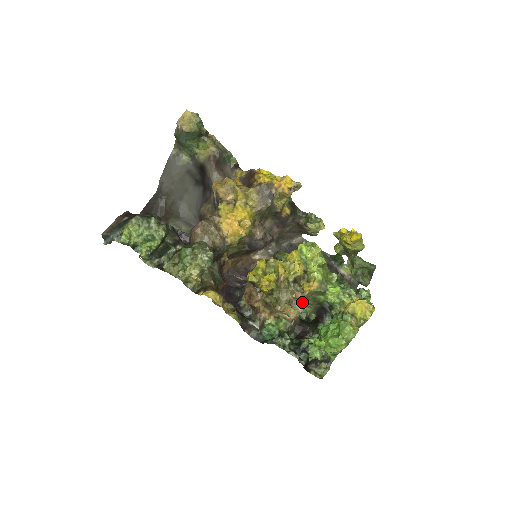
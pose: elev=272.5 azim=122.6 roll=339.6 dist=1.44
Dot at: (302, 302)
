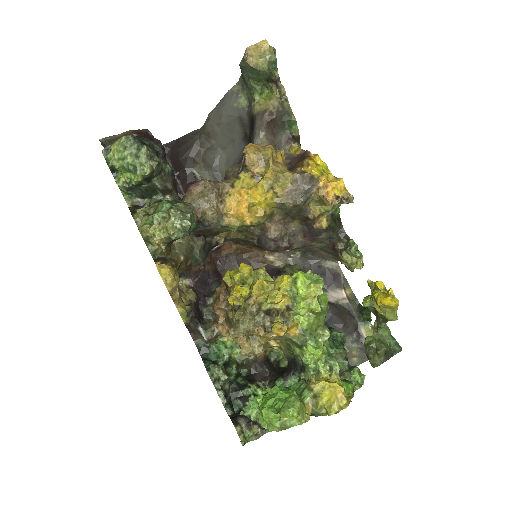
Dot at: (265, 342)
